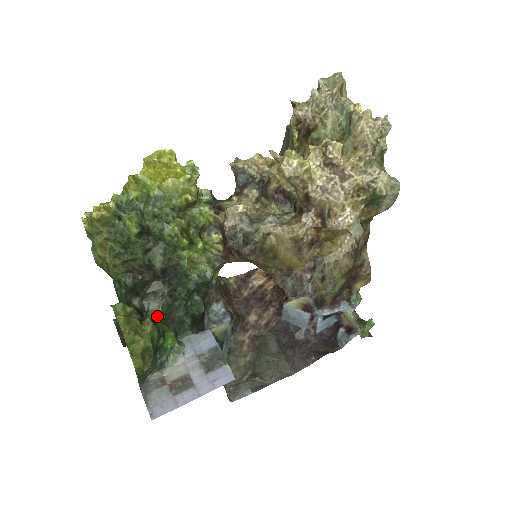
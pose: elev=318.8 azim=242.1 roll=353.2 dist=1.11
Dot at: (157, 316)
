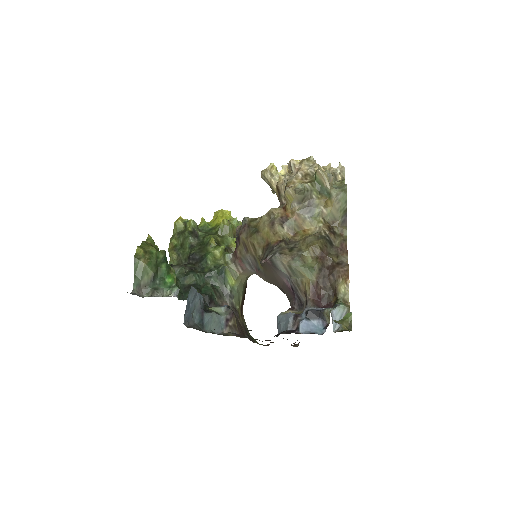
Dot at: occluded
